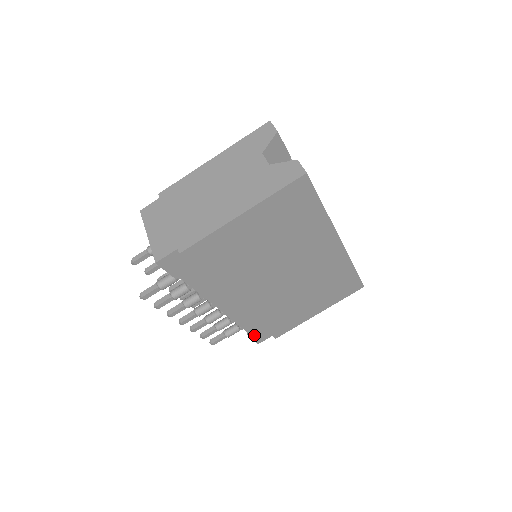
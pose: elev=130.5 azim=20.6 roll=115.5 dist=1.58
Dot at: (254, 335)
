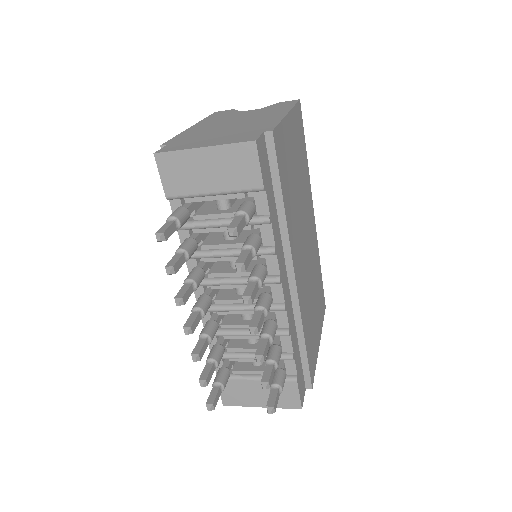
Dot at: (298, 382)
